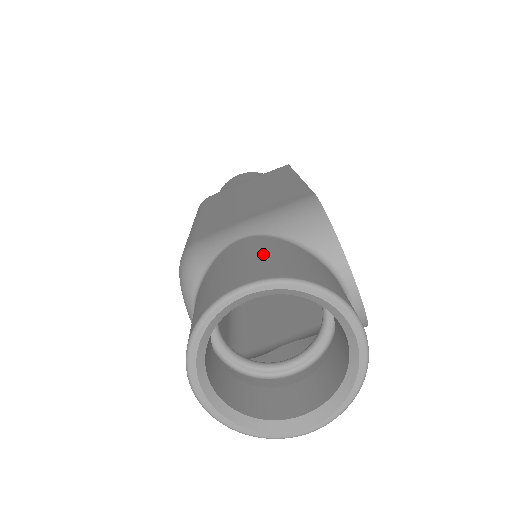
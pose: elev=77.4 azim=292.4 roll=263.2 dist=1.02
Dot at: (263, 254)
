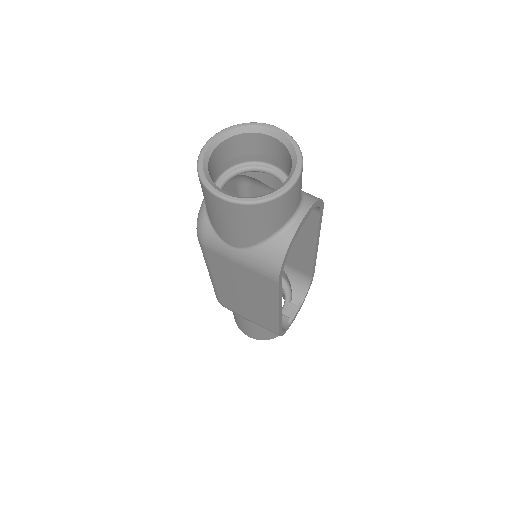
Dot at: occluded
